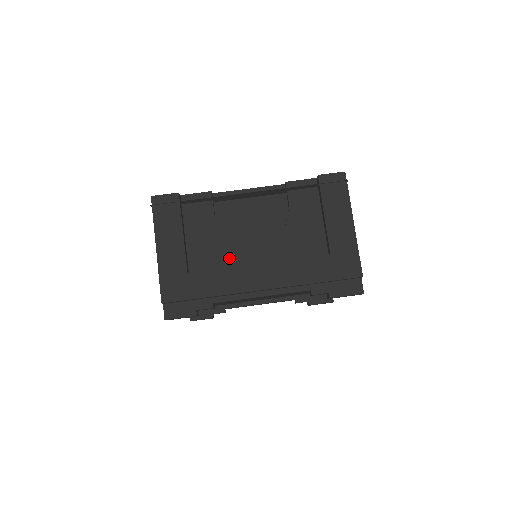
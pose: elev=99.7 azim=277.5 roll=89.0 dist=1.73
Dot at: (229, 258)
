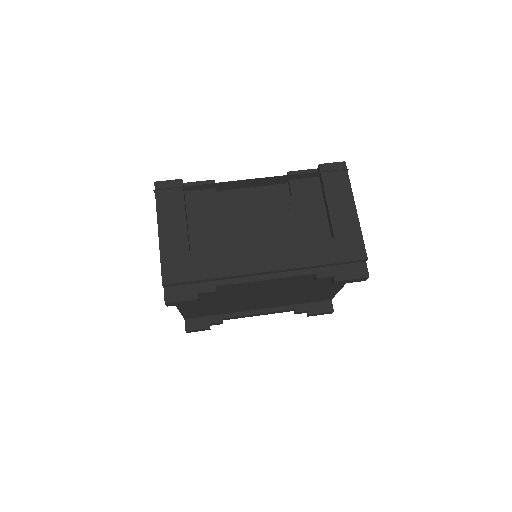
Dot at: (232, 243)
